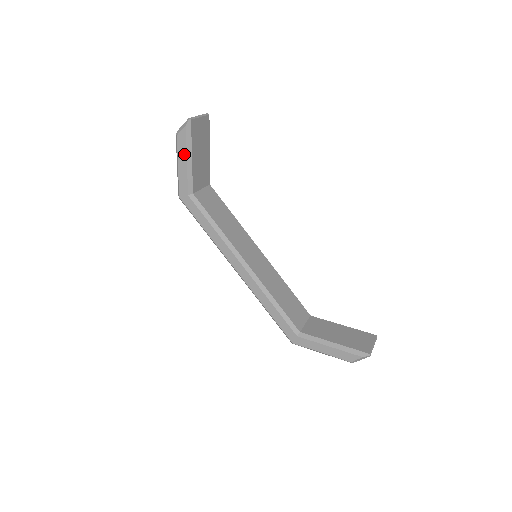
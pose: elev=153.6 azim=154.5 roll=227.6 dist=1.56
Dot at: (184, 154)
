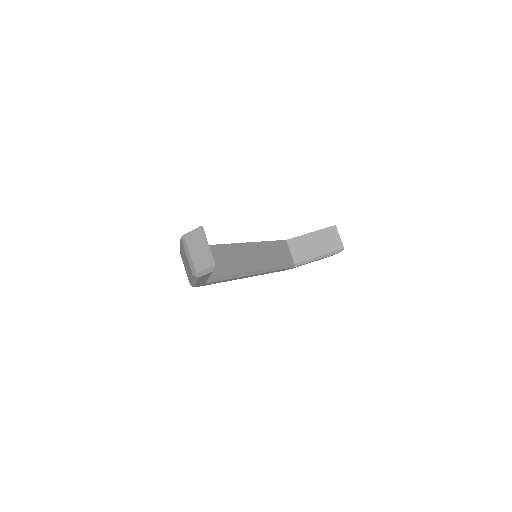
Dot at: (206, 278)
